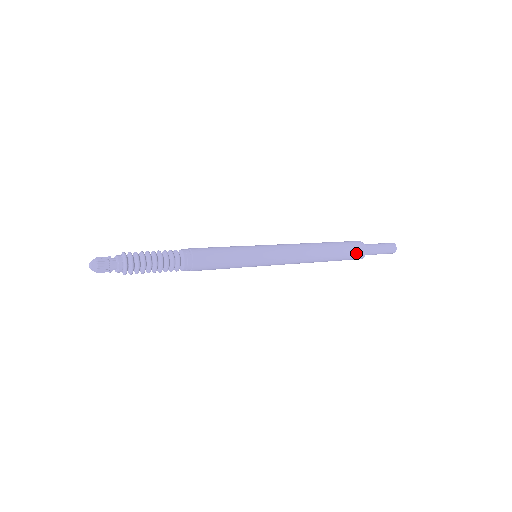
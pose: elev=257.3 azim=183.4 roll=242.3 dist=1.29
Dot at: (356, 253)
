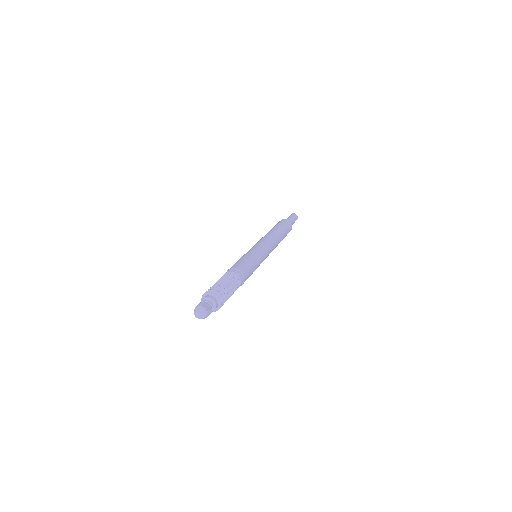
Dot at: occluded
